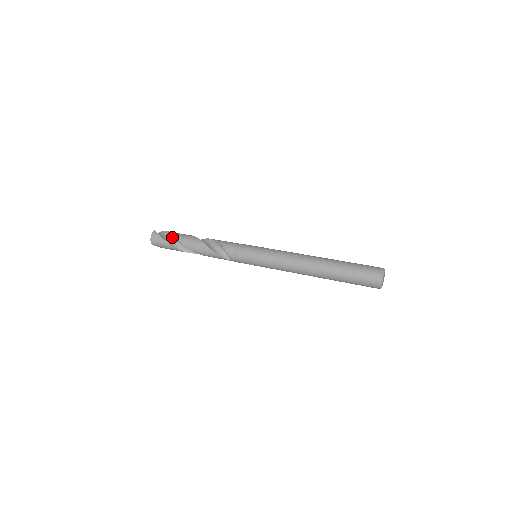
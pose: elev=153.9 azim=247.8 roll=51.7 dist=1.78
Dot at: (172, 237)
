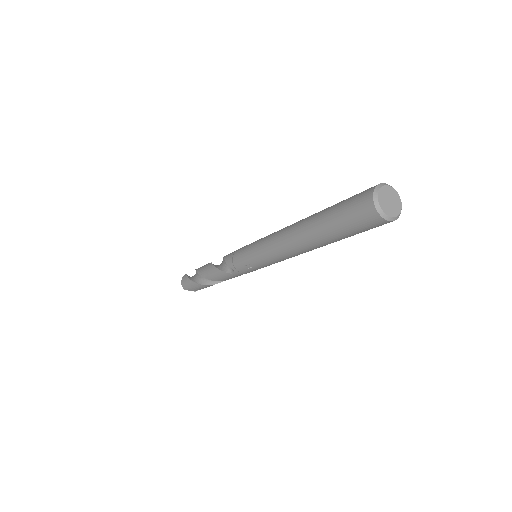
Dot at: (196, 273)
